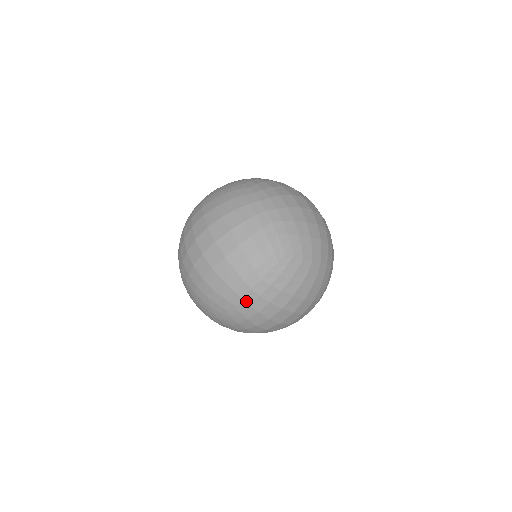
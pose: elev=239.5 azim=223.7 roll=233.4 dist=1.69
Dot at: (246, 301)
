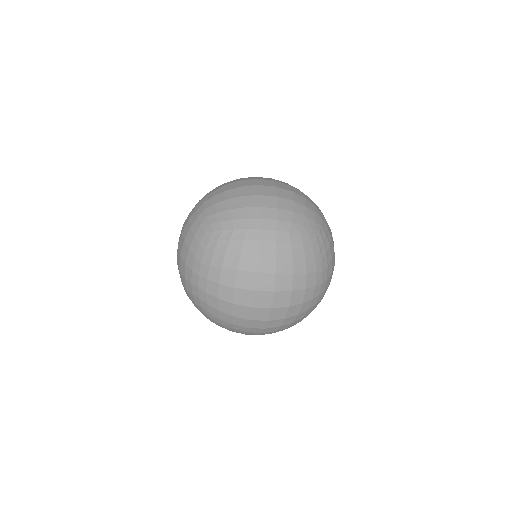
Dot at: (247, 334)
